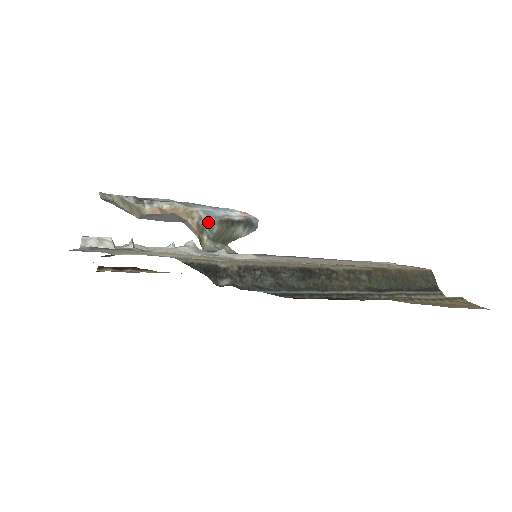
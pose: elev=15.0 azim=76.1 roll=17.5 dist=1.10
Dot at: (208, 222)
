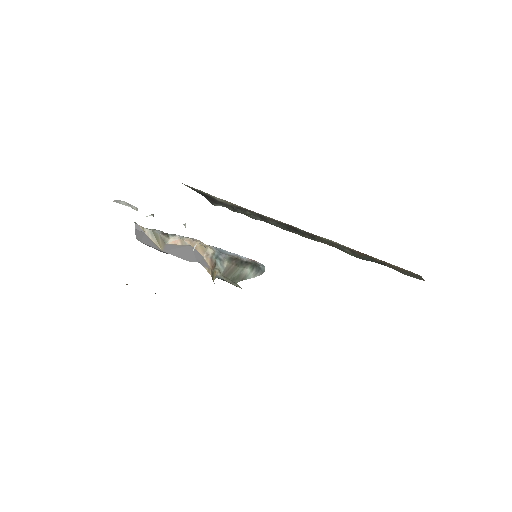
Dot at: (220, 257)
